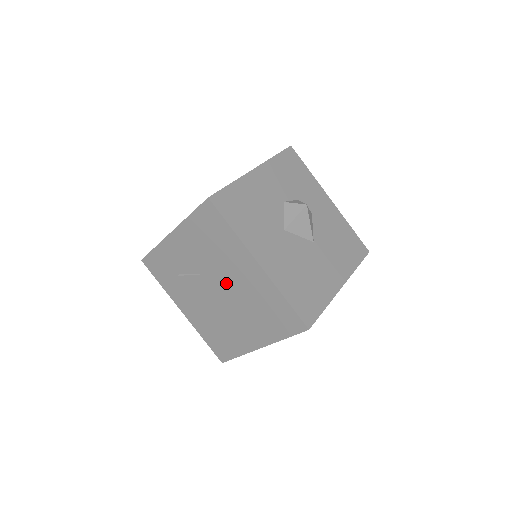
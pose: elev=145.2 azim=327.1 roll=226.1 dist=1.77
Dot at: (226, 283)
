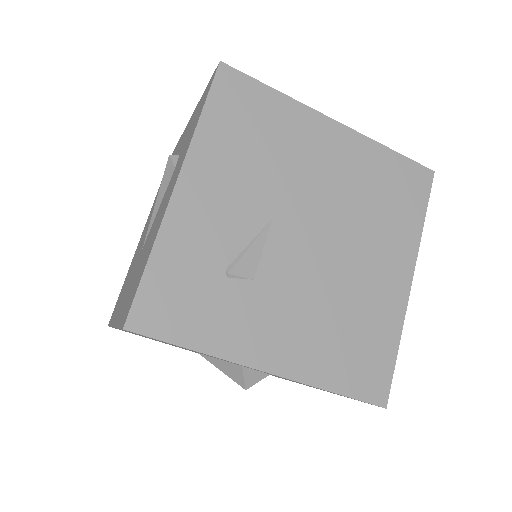
Dot at: (311, 201)
